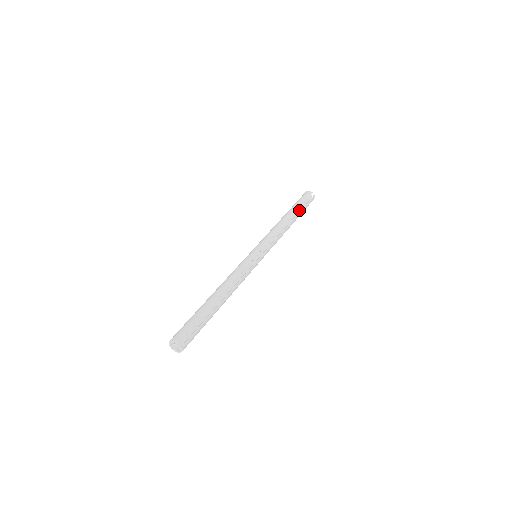
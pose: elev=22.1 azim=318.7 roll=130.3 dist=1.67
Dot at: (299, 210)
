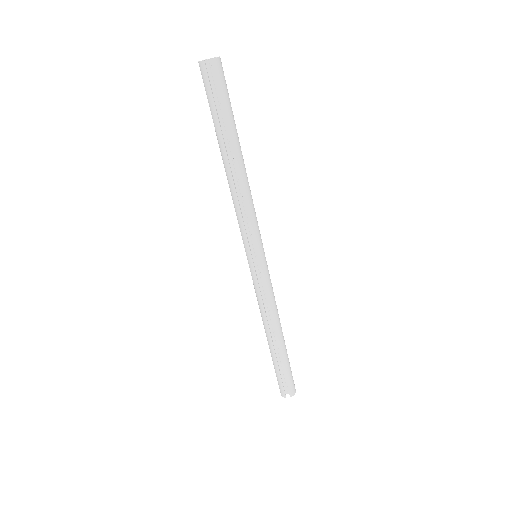
Dot at: (225, 121)
